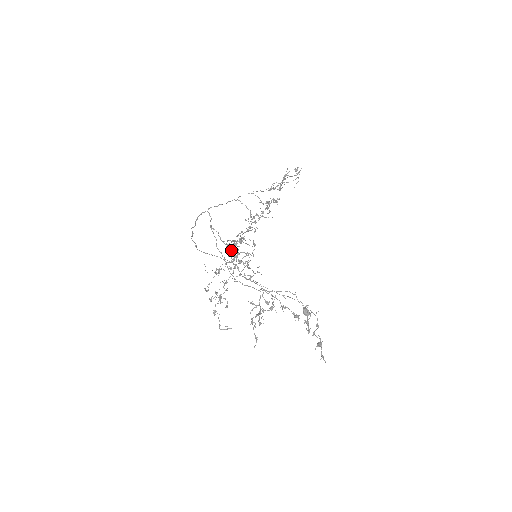
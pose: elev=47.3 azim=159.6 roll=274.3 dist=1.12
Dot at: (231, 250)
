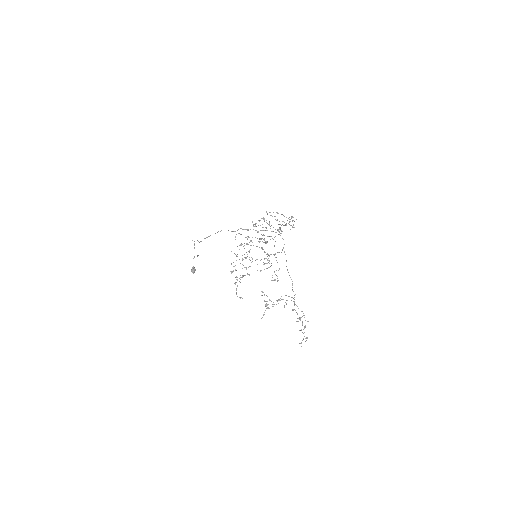
Dot at: occluded
